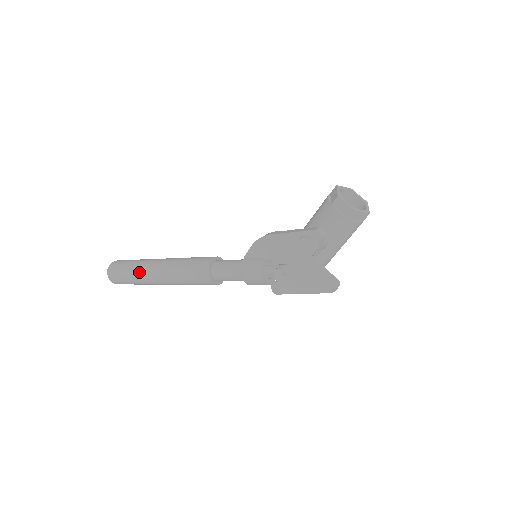
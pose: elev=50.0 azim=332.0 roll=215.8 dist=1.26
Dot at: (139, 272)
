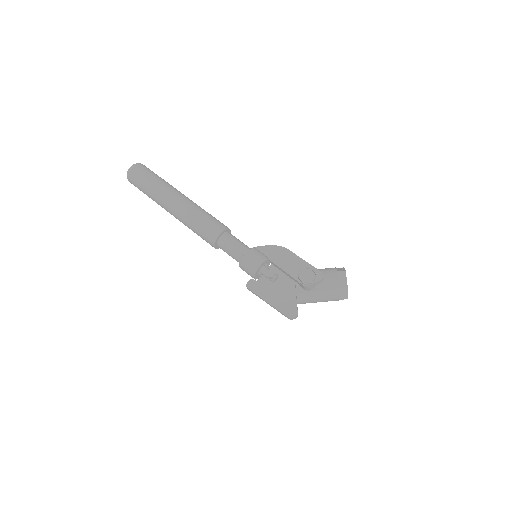
Dot at: (164, 187)
